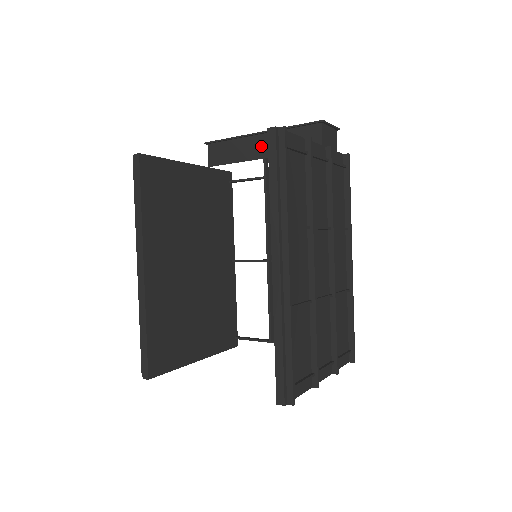
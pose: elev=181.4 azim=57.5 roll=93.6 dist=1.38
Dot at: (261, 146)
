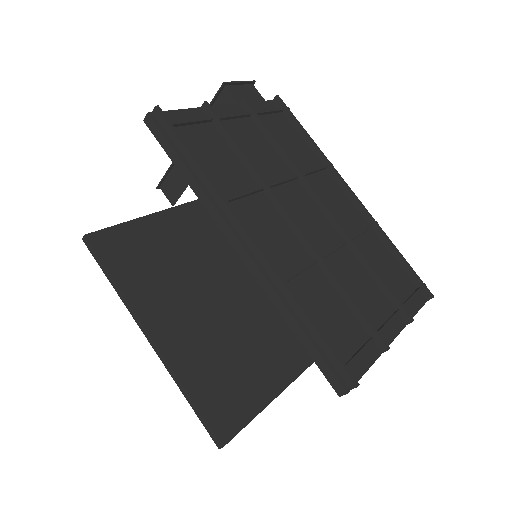
Dot at: occluded
